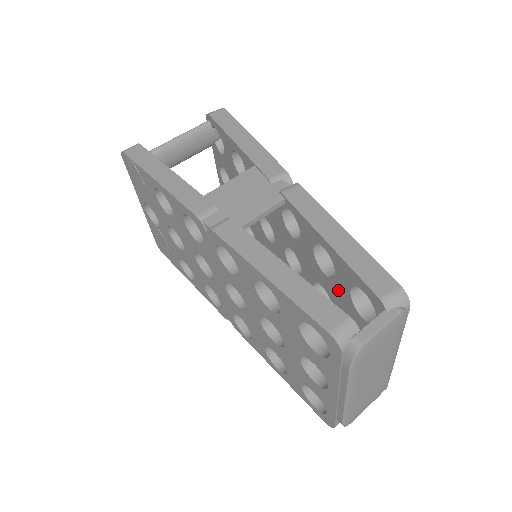
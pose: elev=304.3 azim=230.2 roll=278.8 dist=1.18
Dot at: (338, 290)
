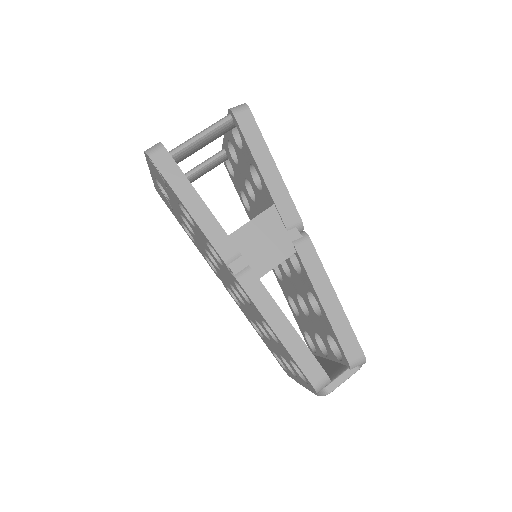
Dot at: (319, 322)
